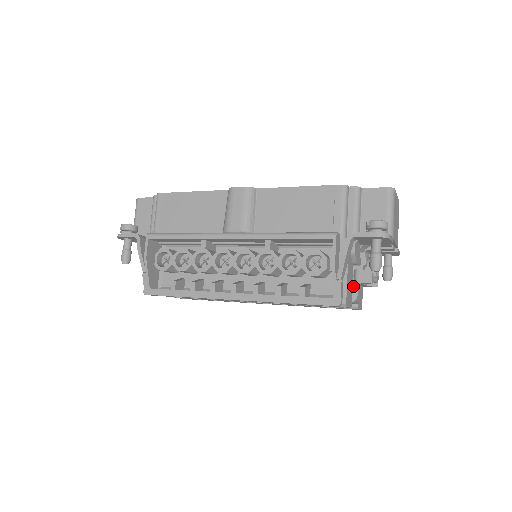
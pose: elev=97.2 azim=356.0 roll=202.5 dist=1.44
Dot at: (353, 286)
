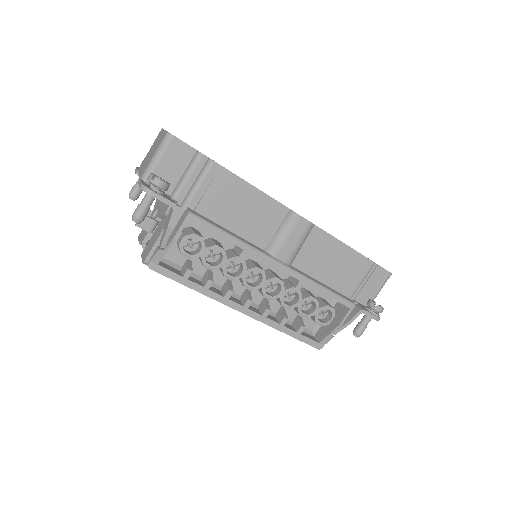
Dot at: occluded
